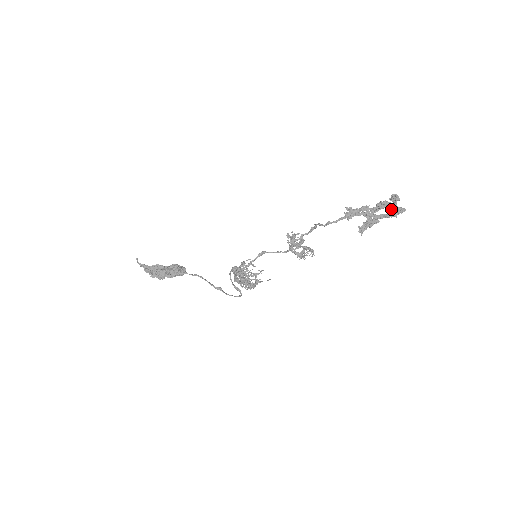
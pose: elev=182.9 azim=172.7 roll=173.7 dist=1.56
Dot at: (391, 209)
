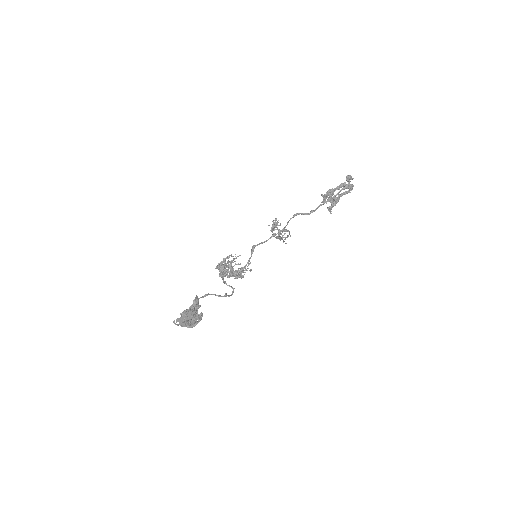
Dot at: (350, 189)
